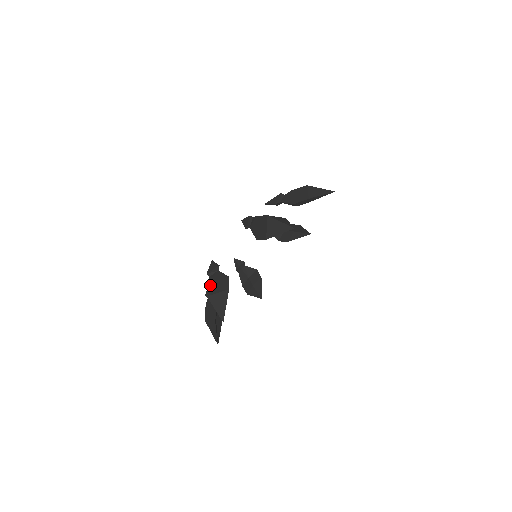
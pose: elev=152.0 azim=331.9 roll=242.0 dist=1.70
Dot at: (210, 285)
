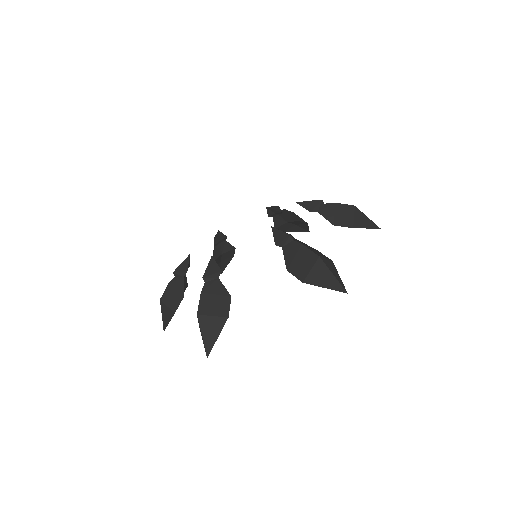
Dot at: (204, 298)
